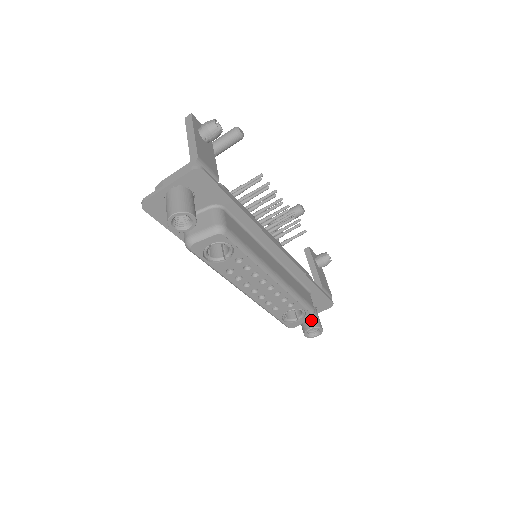
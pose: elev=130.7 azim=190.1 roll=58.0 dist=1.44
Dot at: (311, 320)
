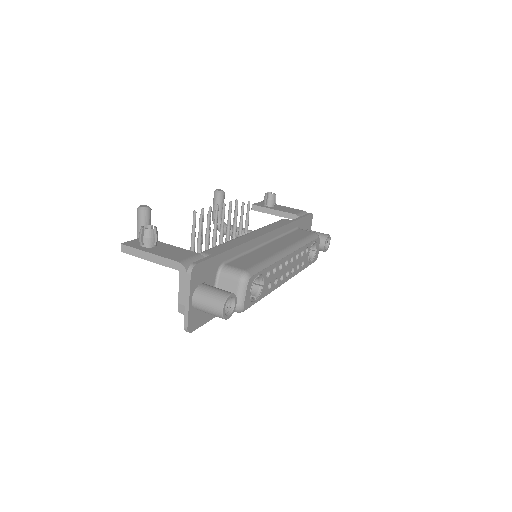
Dot at: occluded
